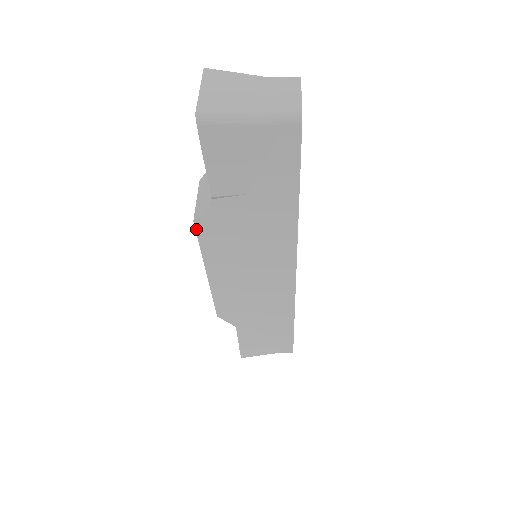
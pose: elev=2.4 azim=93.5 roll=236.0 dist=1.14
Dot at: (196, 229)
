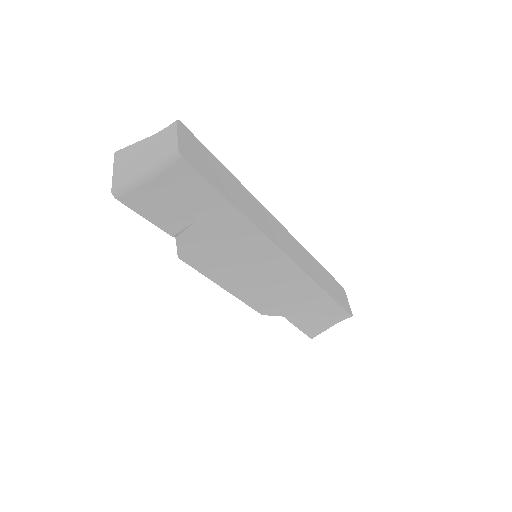
Dot at: (185, 262)
